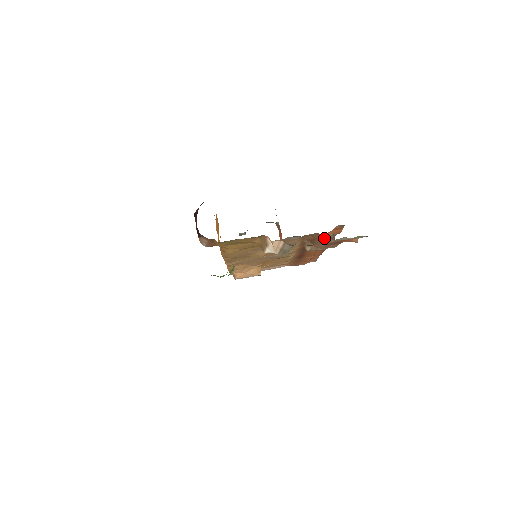
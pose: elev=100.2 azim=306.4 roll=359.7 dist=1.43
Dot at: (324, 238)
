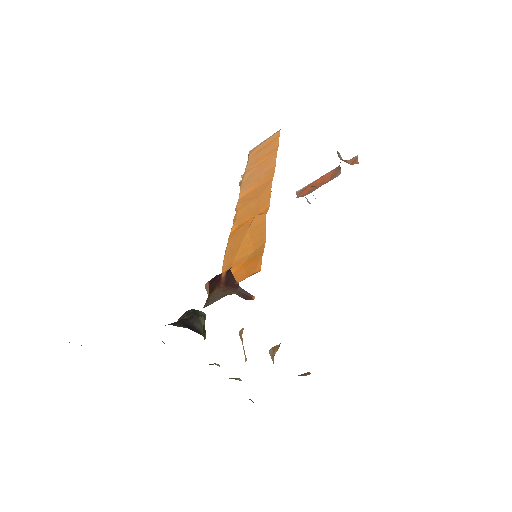
Dot at: occluded
